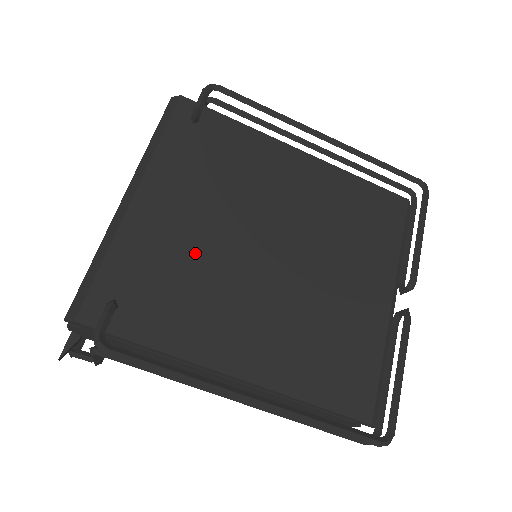
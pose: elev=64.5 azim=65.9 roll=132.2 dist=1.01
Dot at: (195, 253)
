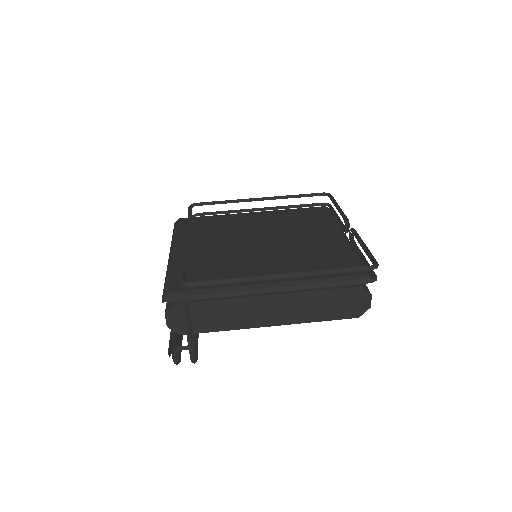
Dot at: (219, 255)
